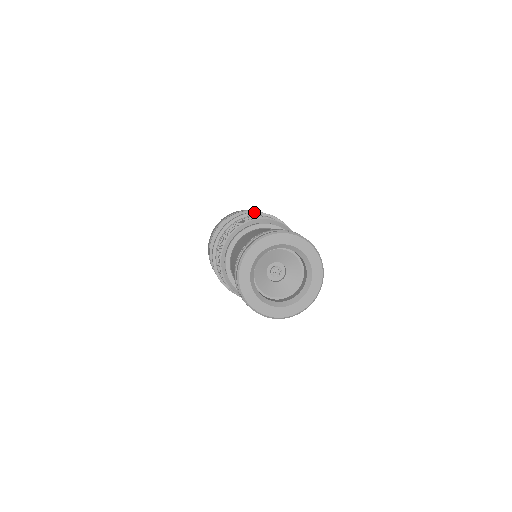
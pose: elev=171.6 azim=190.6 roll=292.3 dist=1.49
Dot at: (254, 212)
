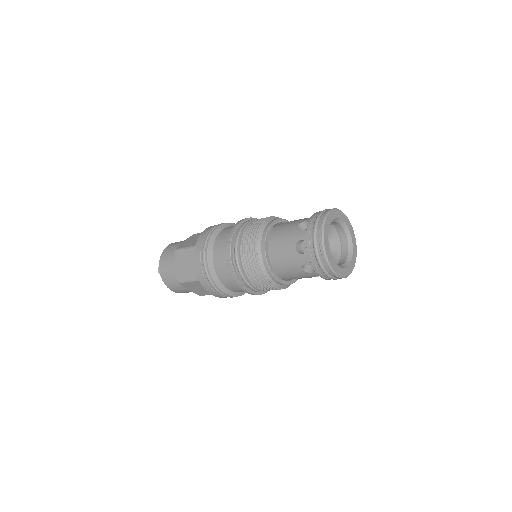
Dot at: (242, 220)
